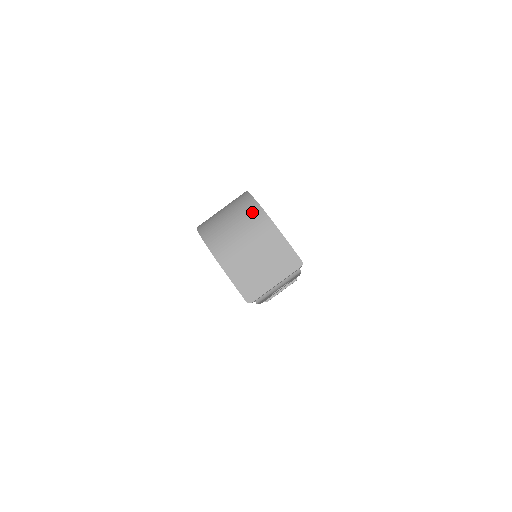
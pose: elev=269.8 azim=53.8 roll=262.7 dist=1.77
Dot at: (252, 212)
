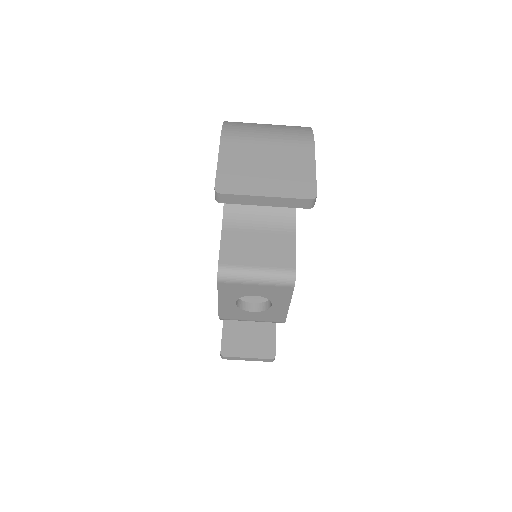
Dot at: (298, 128)
